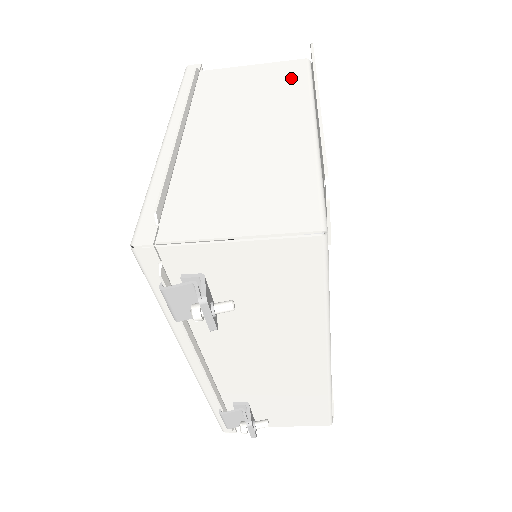
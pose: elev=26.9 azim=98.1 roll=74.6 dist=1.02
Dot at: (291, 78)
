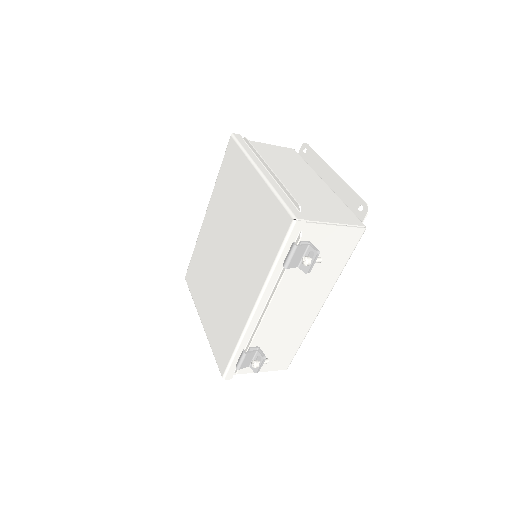
Dot at: (295, 157)
